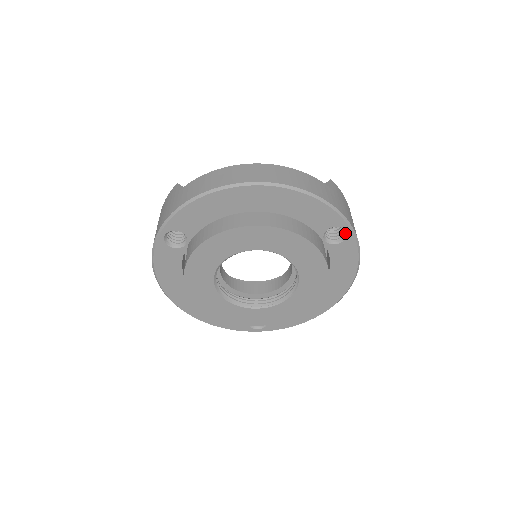
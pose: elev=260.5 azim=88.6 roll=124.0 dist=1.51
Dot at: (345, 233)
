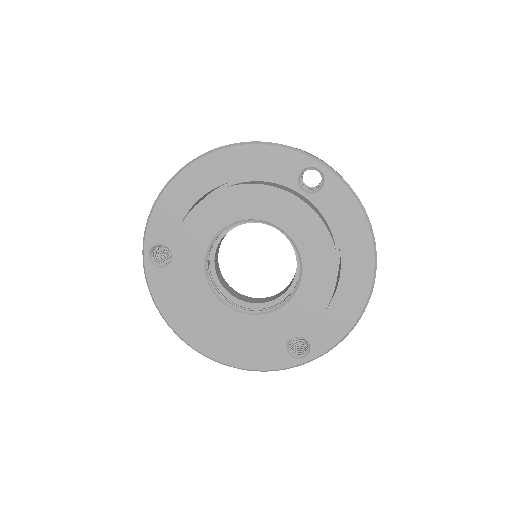
Dot at: (321, 174)
